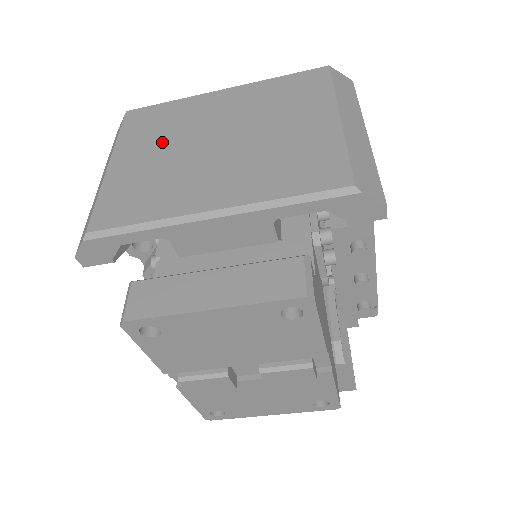
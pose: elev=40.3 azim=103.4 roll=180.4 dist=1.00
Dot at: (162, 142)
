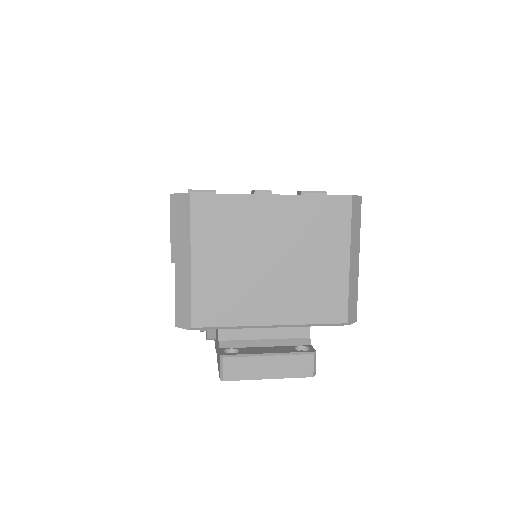
Dot at: (230, 249)
